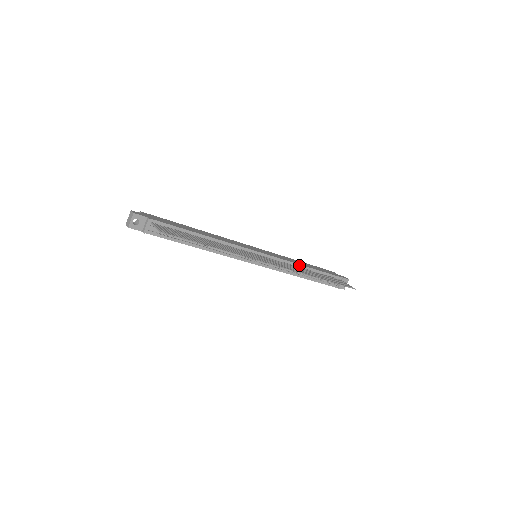
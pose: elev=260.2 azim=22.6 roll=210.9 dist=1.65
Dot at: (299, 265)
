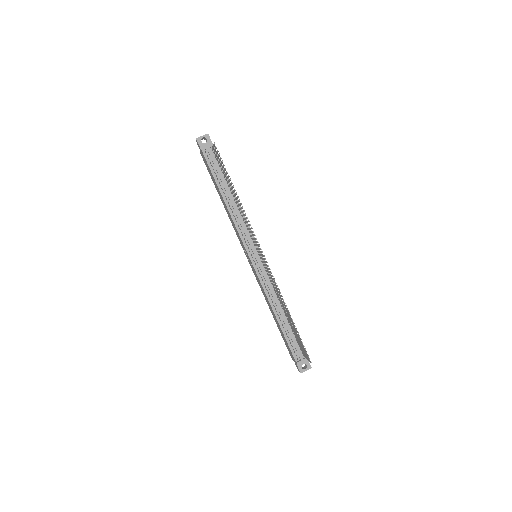
Dot at: occluded
